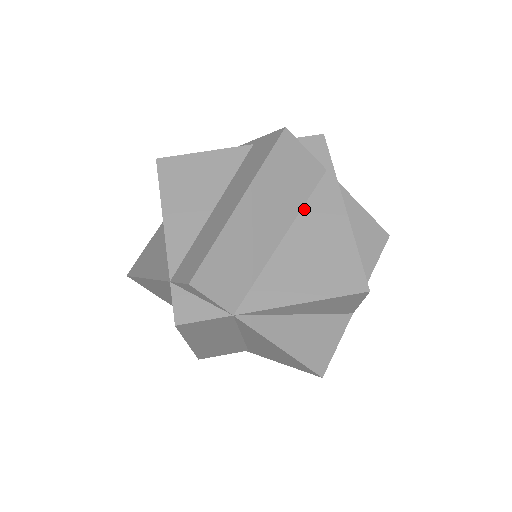
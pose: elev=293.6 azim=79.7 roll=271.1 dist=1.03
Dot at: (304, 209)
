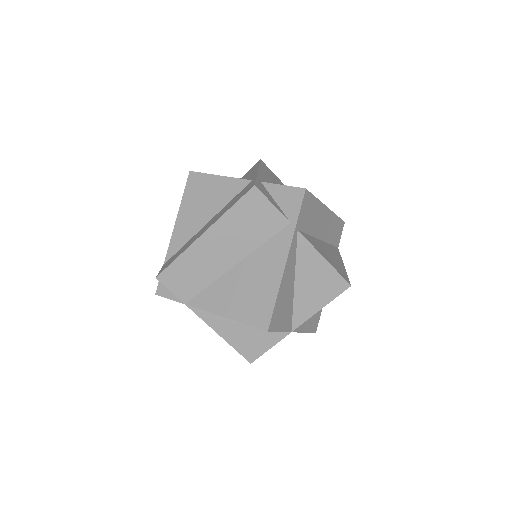
Dot at: (259, 249)
